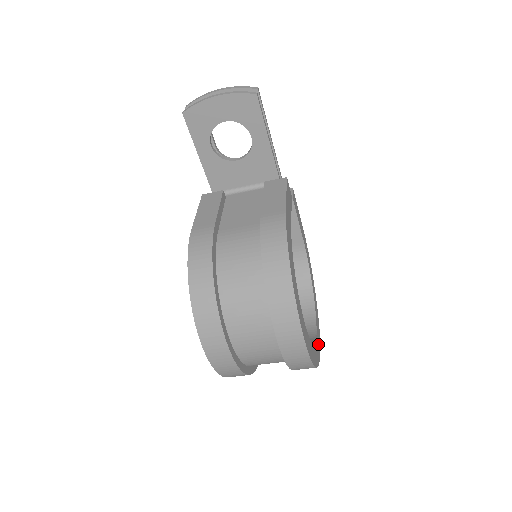
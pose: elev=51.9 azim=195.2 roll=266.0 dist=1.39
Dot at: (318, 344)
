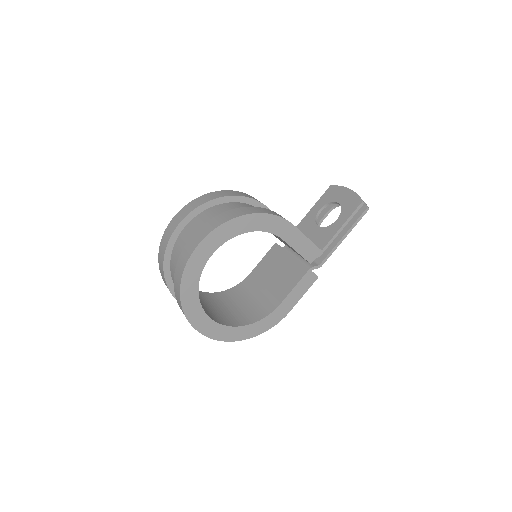
Dot at: (197, 317)
